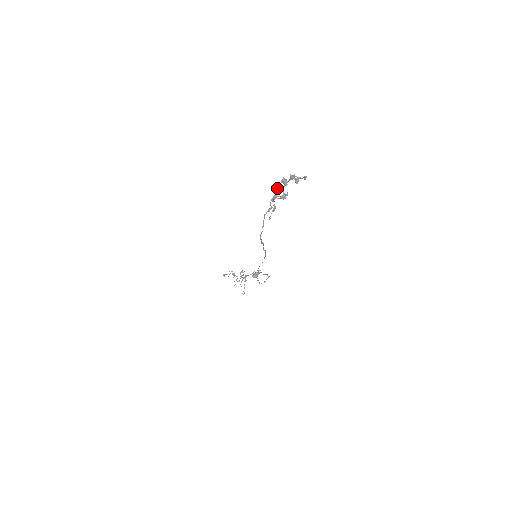
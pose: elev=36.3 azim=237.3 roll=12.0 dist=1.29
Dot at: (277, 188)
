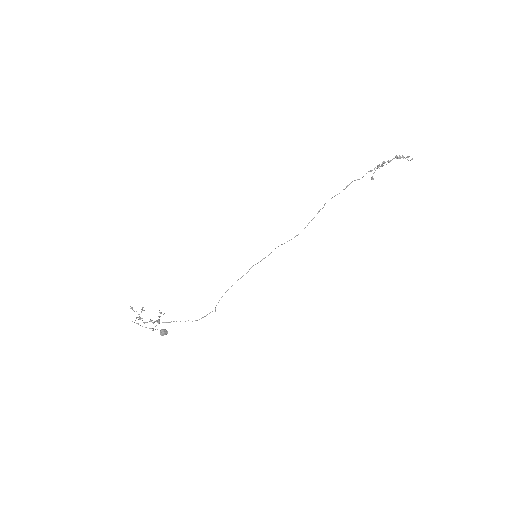
Dot at: occluded
